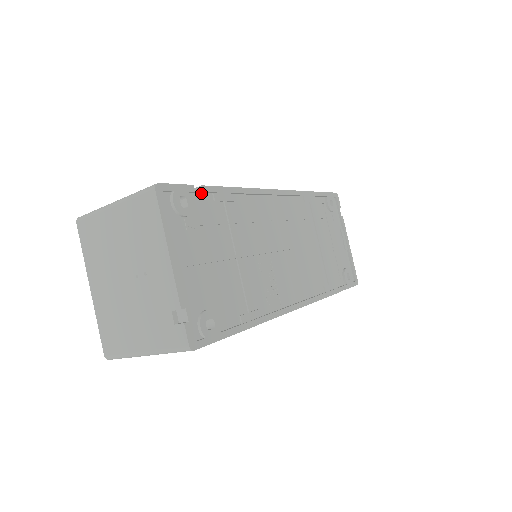
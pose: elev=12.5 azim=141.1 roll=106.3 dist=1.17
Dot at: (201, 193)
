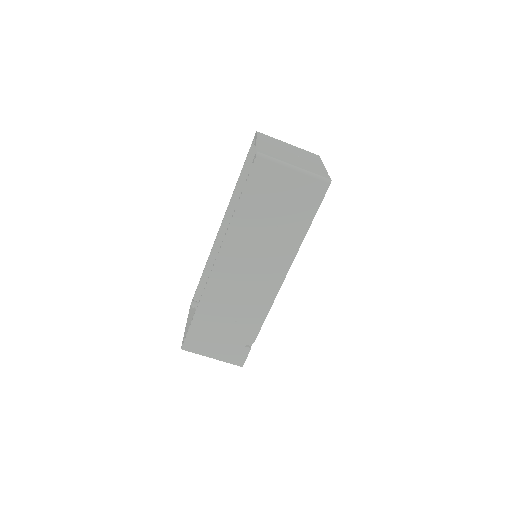
Dot at: occluded
